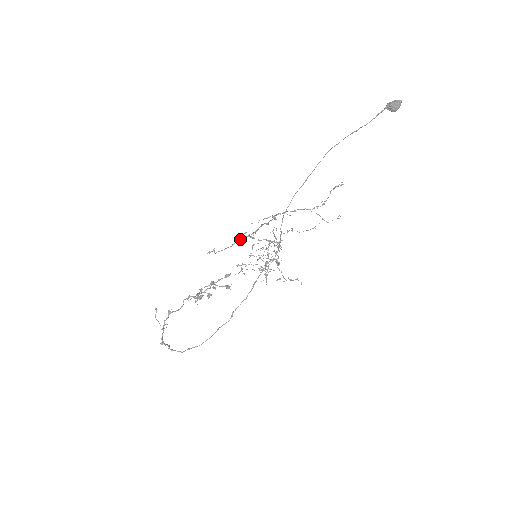
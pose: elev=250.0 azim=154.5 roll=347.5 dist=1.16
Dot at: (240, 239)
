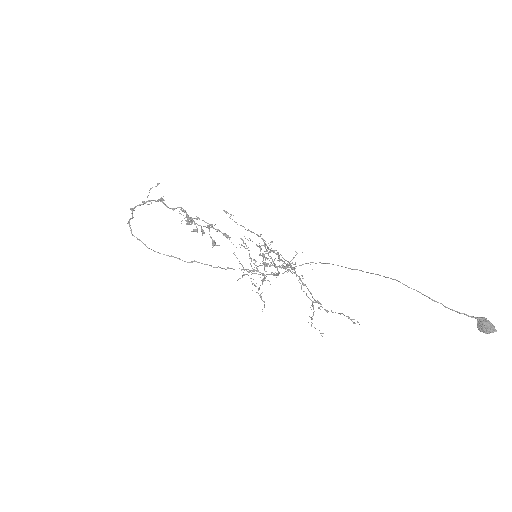
Dot at: (250, 239)
